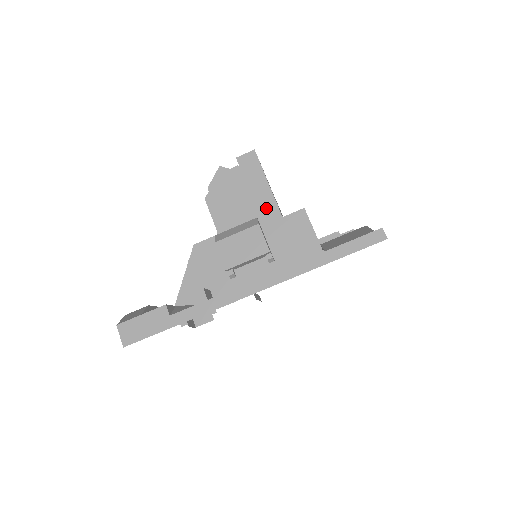
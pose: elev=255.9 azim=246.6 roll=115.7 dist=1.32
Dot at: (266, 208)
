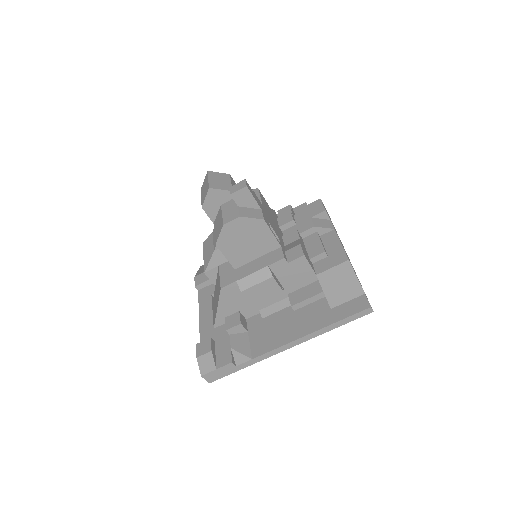
Dot at: (269, 244)
